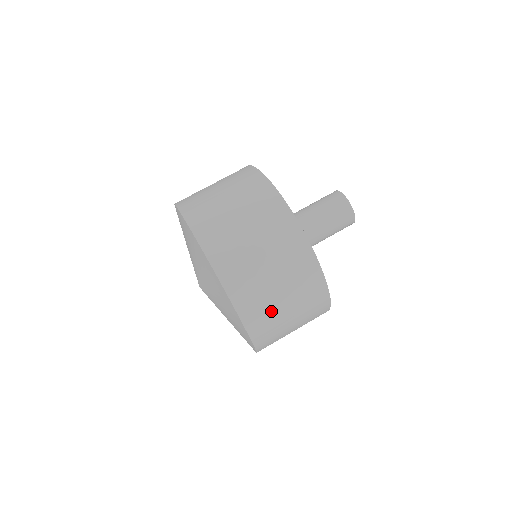
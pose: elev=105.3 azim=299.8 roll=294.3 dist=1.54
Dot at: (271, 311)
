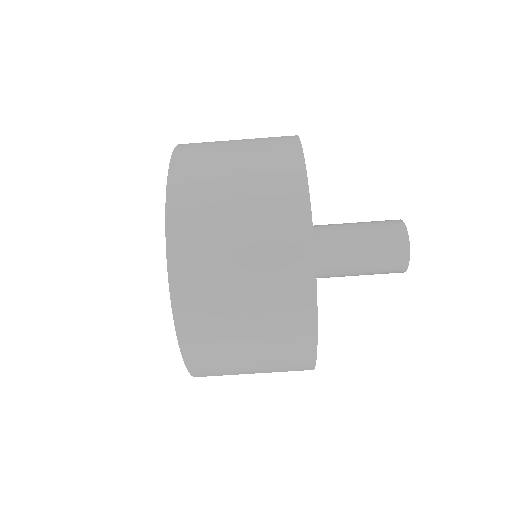
Dot at: occluded
